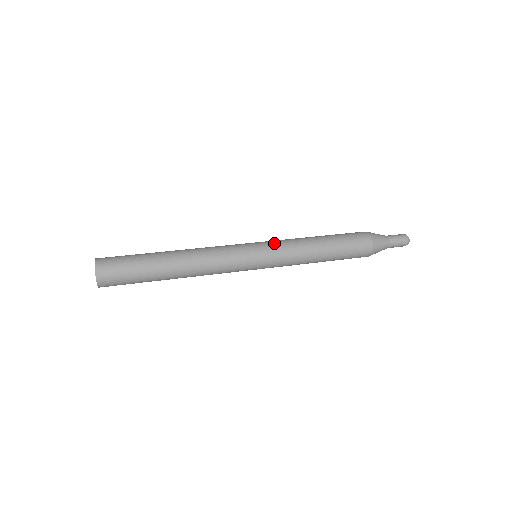
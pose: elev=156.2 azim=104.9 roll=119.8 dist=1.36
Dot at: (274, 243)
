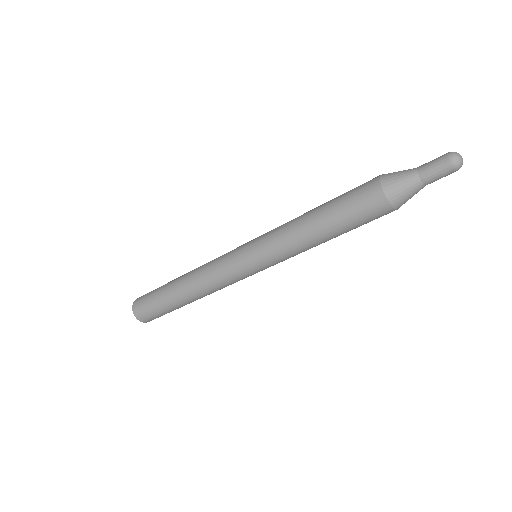
Dot at: (265, 233)
